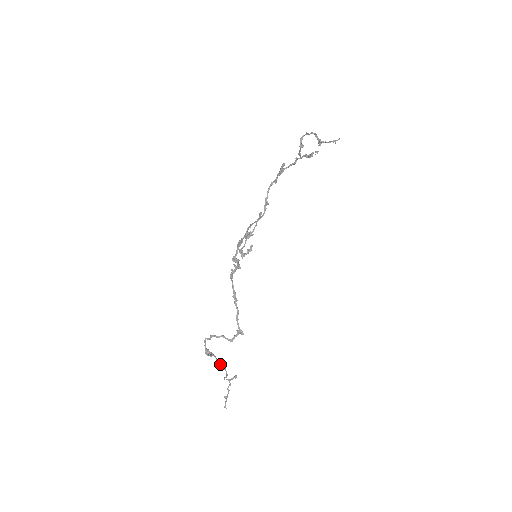
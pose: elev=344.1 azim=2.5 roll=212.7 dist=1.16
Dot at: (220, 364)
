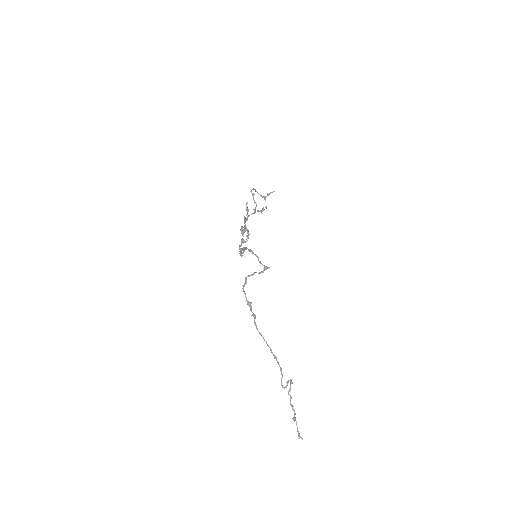
Dot at: (268, 345)
